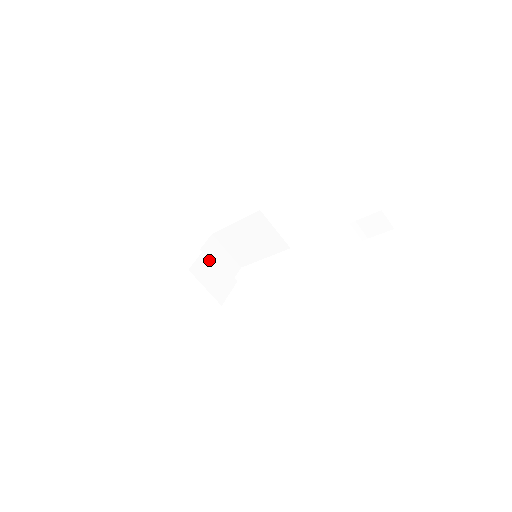
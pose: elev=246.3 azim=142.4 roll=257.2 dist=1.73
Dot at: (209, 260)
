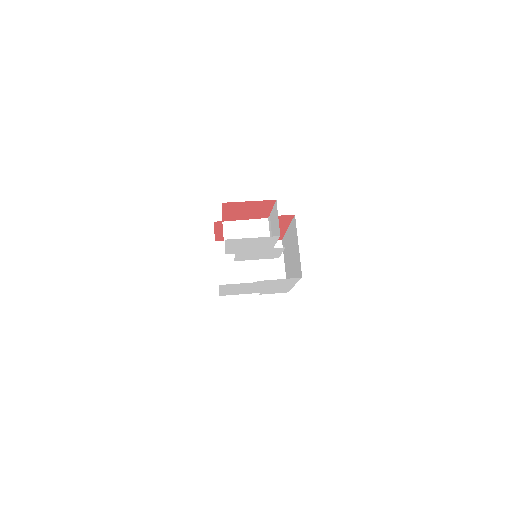
Dot at: occluded
